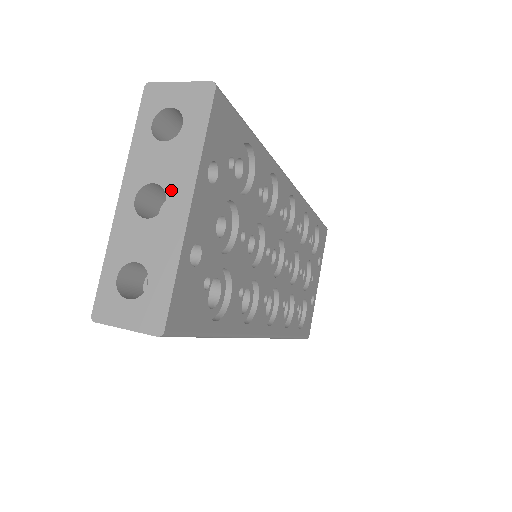
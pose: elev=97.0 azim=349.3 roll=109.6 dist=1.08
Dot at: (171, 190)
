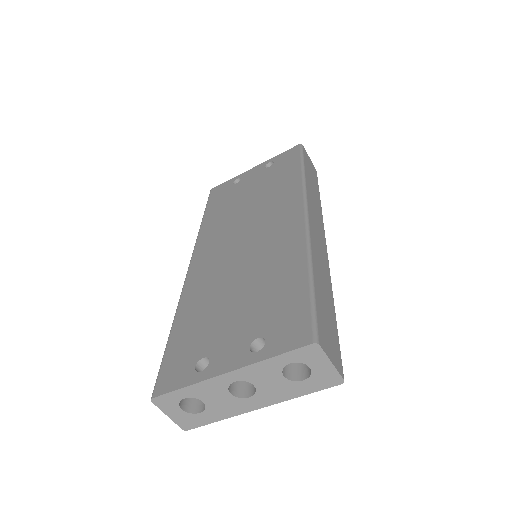
Dot at: (259, 396)
